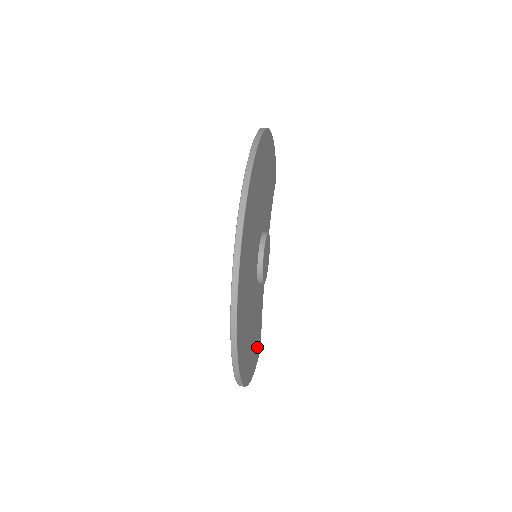
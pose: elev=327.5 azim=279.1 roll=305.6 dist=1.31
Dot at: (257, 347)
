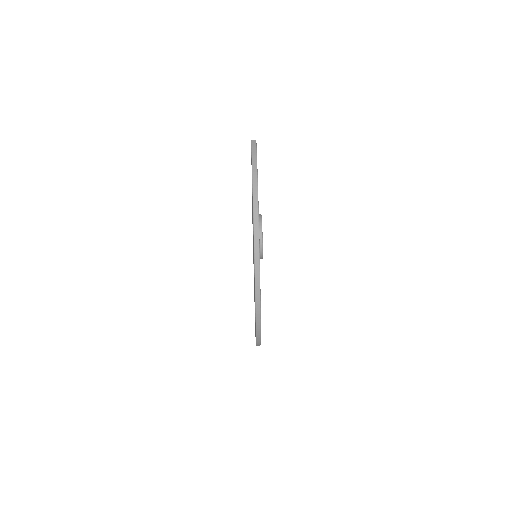
Dot at: occluded
